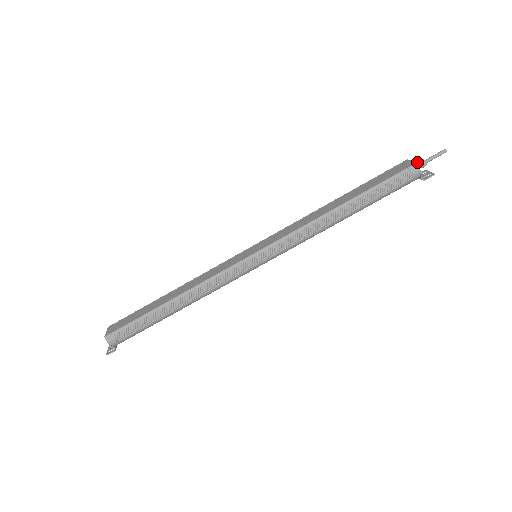
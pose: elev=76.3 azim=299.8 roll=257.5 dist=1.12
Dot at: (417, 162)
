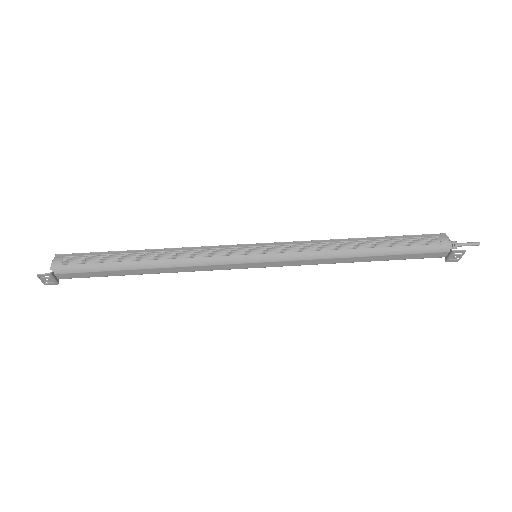
Dot at: occluded
